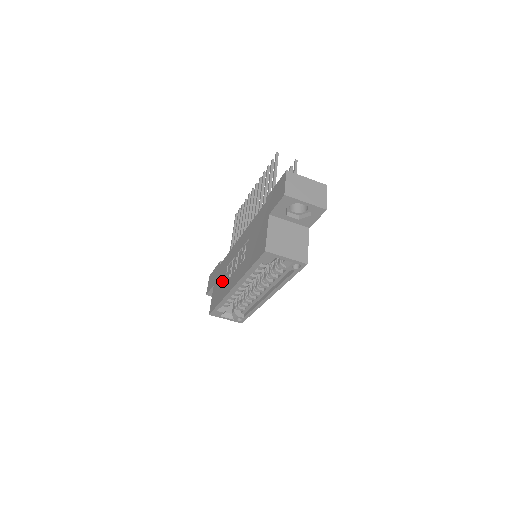
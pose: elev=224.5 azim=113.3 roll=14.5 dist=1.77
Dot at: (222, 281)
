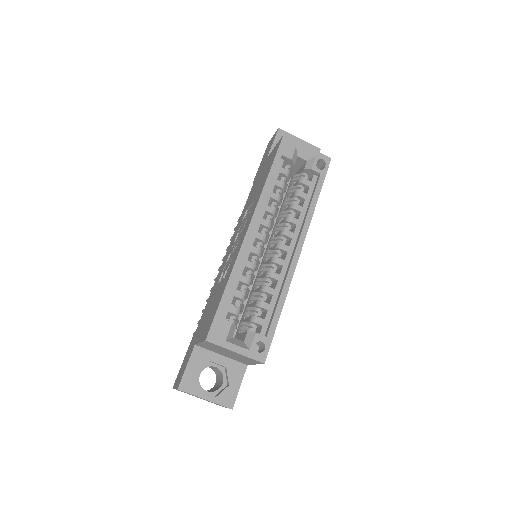
Dot at: (216, 293)
